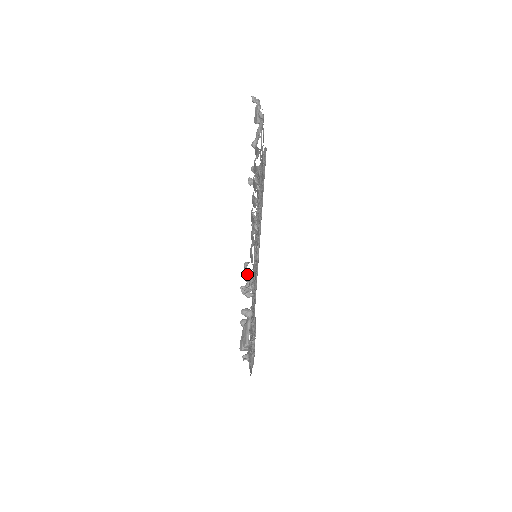
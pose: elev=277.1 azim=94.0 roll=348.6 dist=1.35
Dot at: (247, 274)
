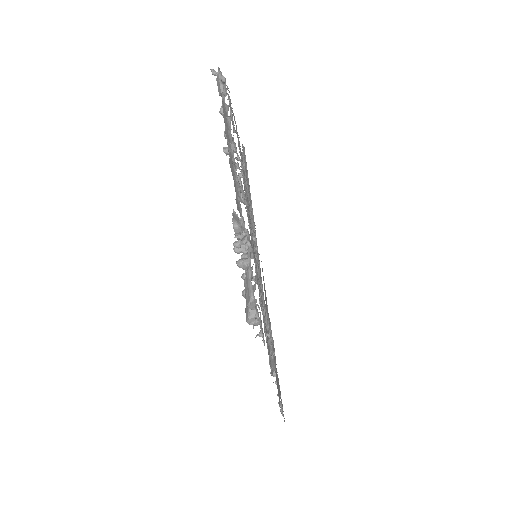
Dot at: (237, 222)
